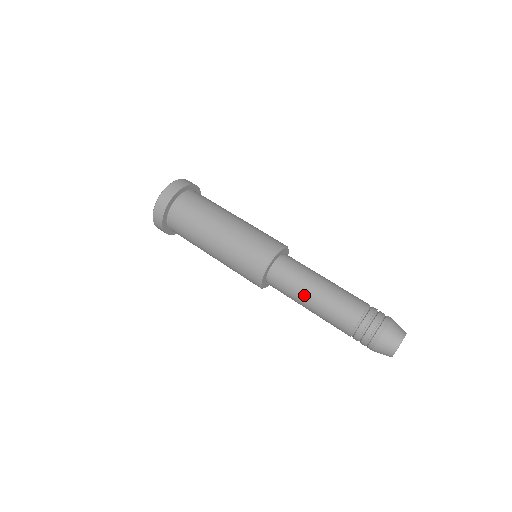
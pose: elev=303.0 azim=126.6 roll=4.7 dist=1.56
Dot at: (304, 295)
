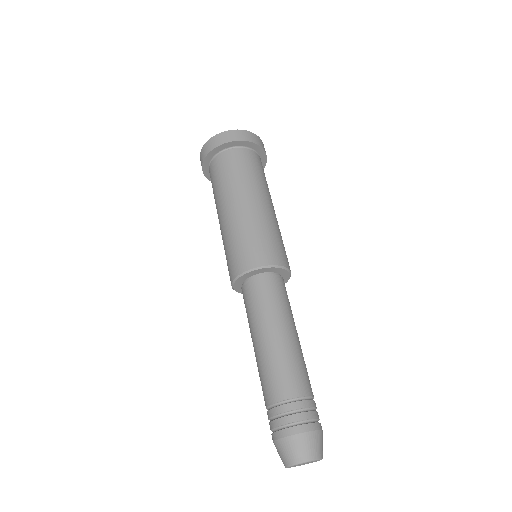
Dot at: (267, 324)
